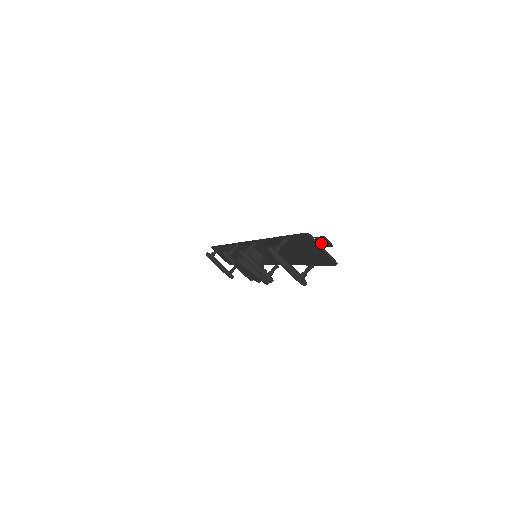
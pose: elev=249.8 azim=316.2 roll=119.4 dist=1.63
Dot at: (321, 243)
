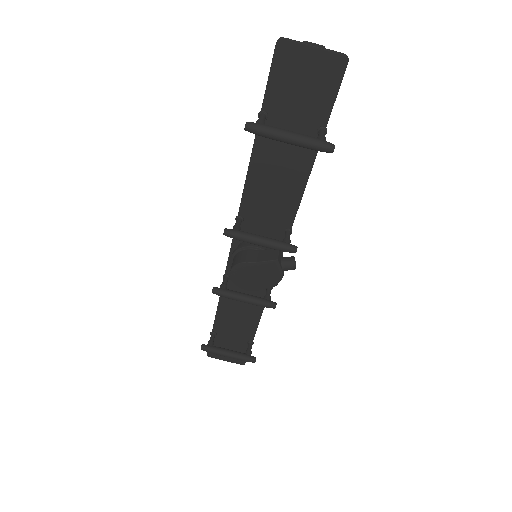
Dot at: occluded
